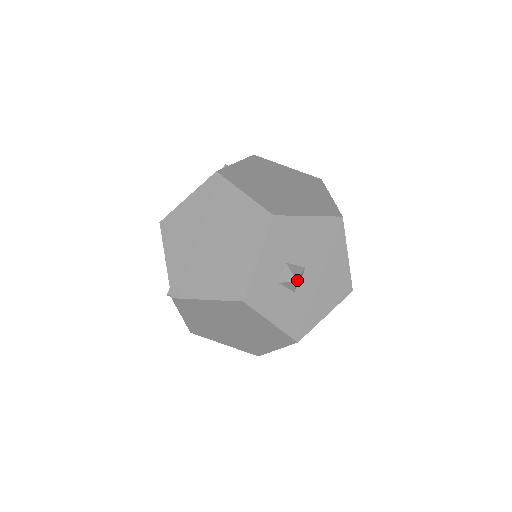
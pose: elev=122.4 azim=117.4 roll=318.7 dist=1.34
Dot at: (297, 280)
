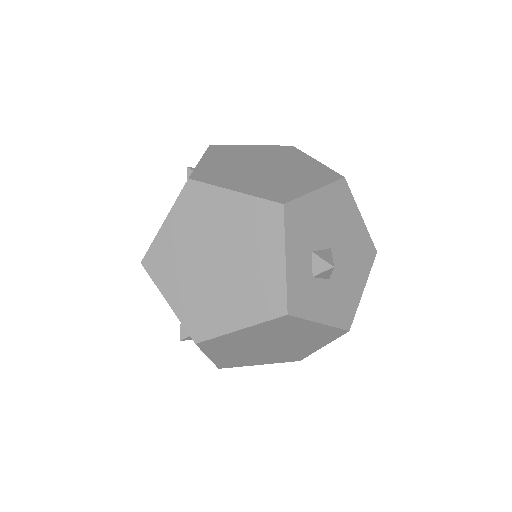
Dot at: (333, 266)
